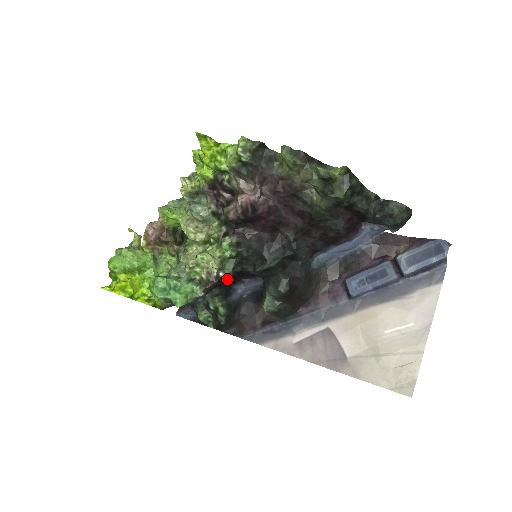
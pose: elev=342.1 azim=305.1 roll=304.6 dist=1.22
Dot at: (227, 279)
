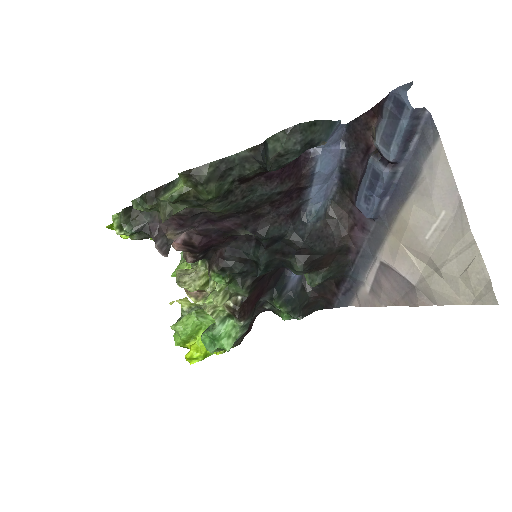
Dot at: (252, 293)
